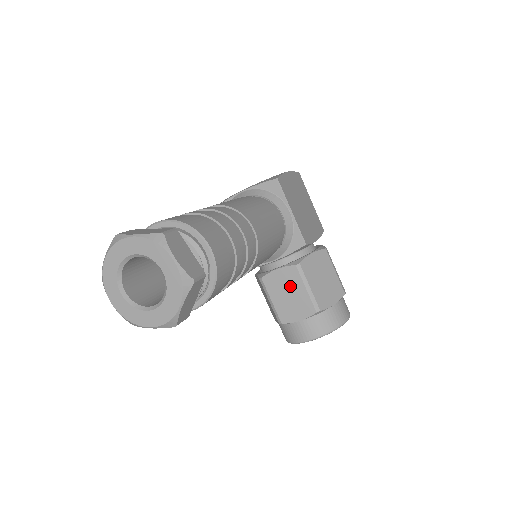
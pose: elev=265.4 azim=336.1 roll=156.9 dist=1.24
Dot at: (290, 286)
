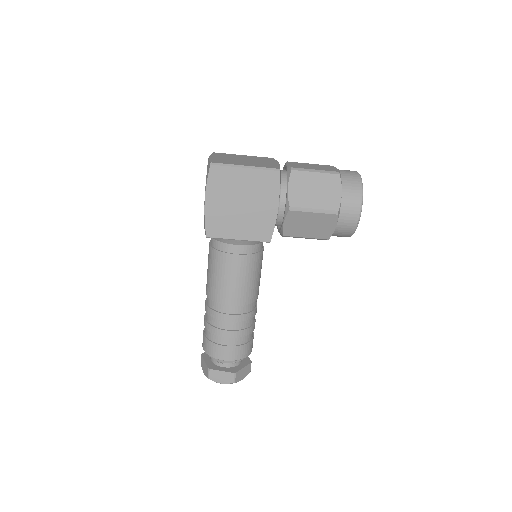
Dot at: occluded
